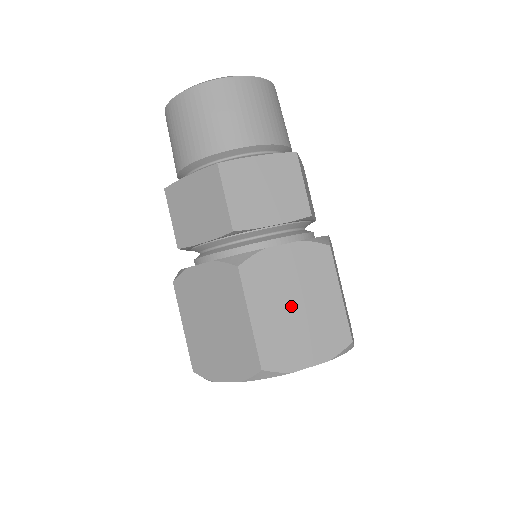
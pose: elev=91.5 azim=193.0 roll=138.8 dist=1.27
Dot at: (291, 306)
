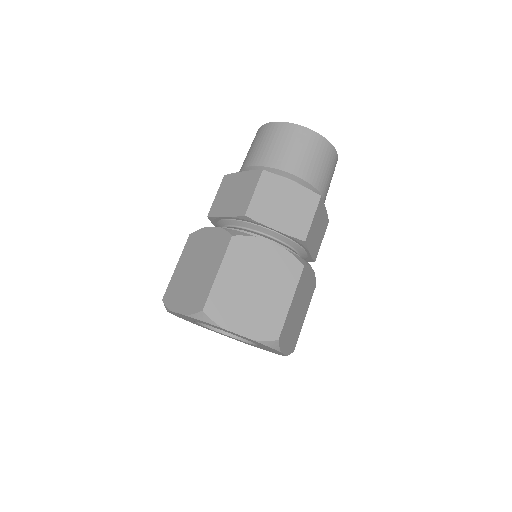
Dot at: (298, 309)
